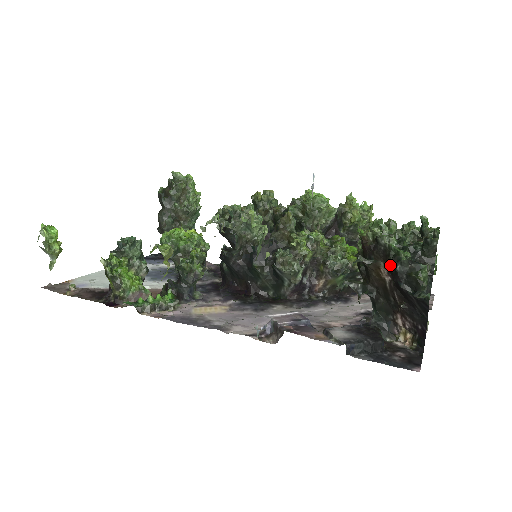
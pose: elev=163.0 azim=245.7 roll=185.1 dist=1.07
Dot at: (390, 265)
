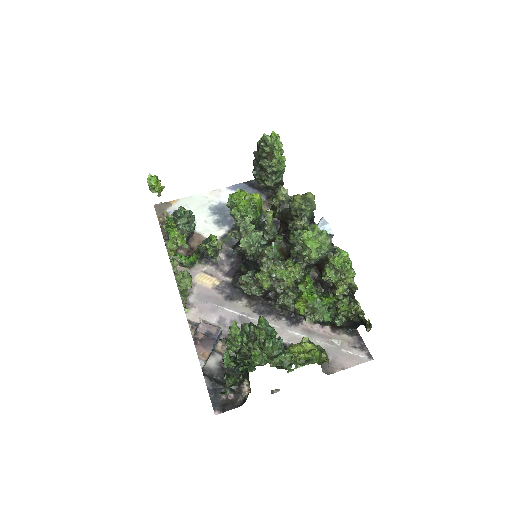
Dot at: occluded
